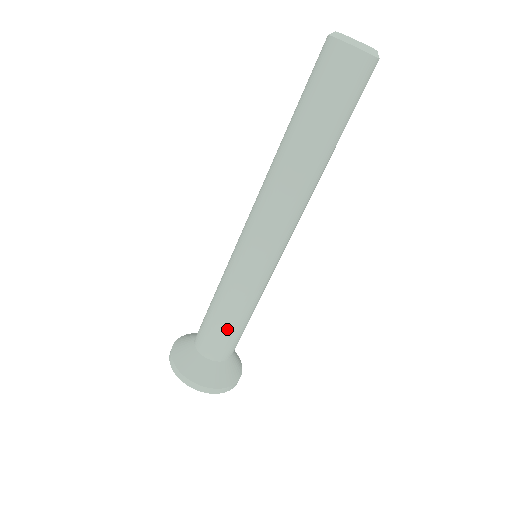
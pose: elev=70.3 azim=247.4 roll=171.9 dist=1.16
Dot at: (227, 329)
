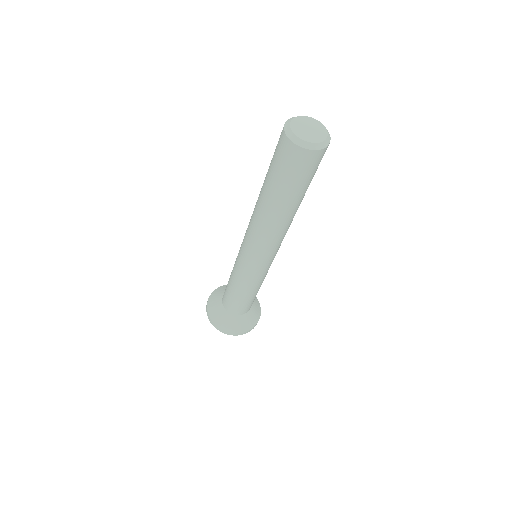
Dot at: (237, 299)
